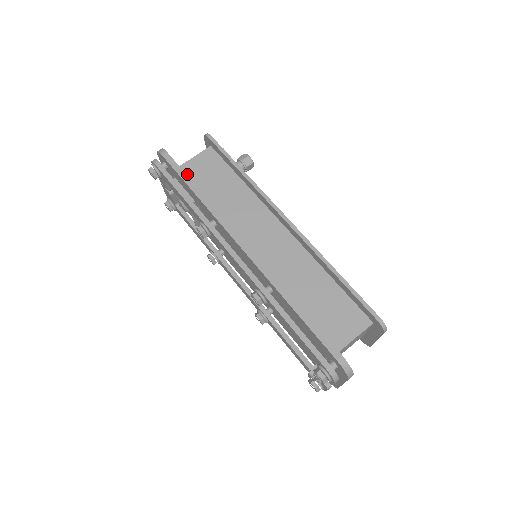
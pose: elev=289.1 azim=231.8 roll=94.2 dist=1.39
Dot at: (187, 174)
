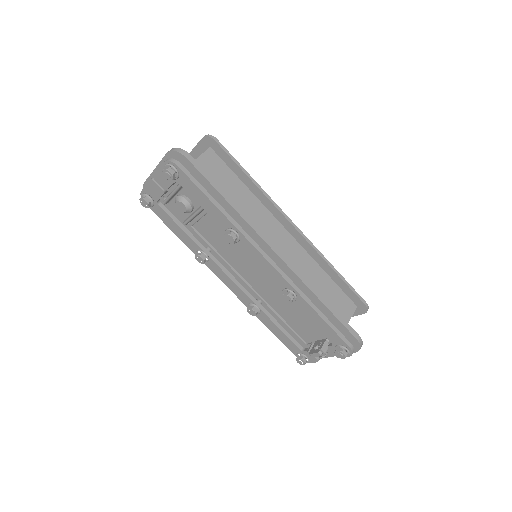
Dot at: occluded
